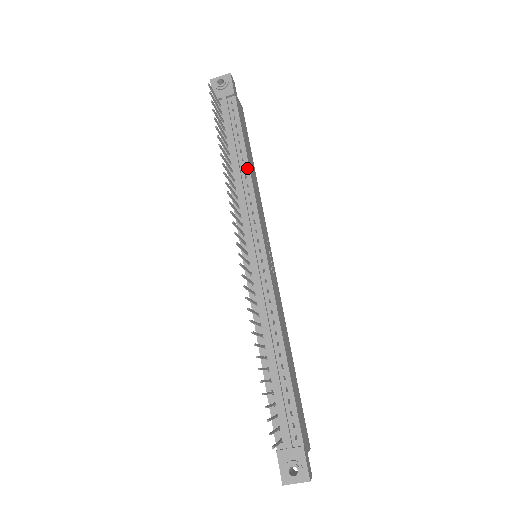
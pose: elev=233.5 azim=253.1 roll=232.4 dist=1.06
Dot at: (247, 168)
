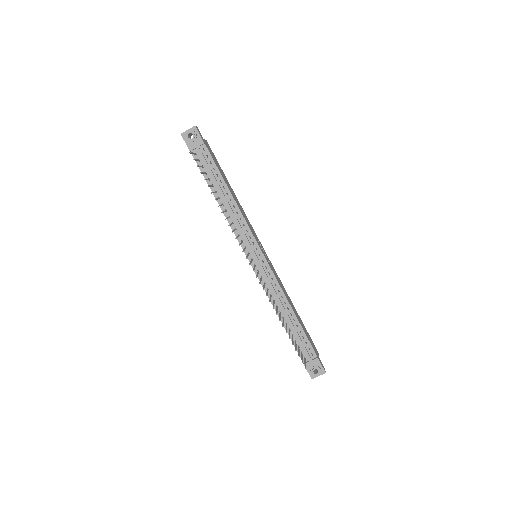
Dot at: (233, 200)
